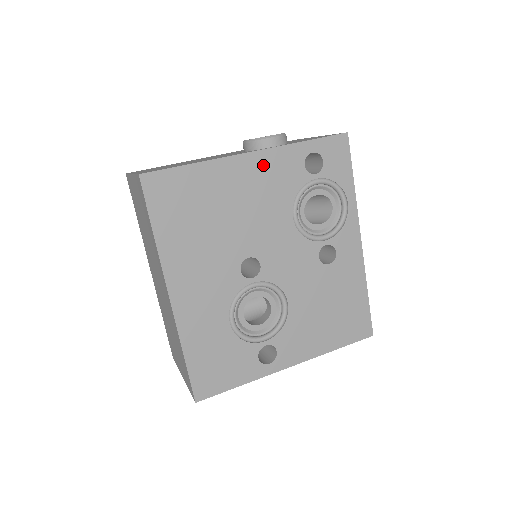
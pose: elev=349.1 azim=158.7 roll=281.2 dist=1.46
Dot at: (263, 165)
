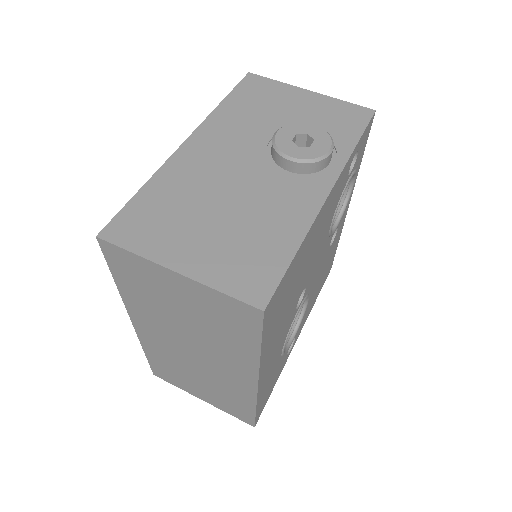
Dot at: (331, 198)
